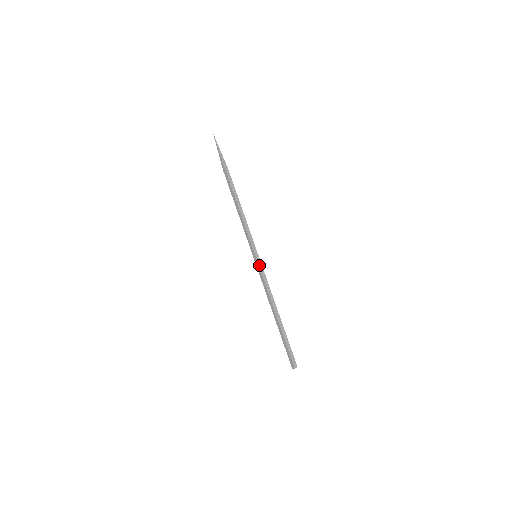
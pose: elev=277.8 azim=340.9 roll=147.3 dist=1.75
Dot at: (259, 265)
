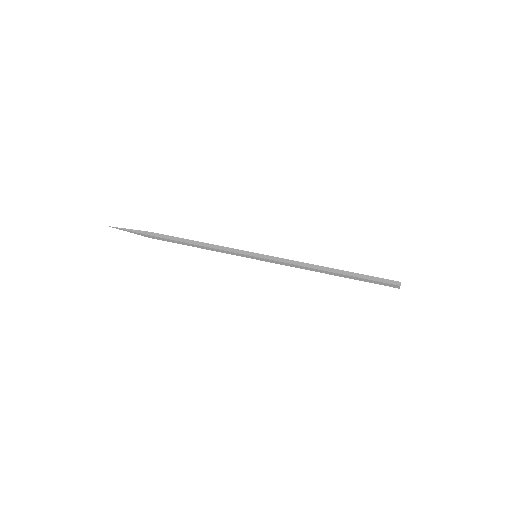
Dot at: (268, 255)
